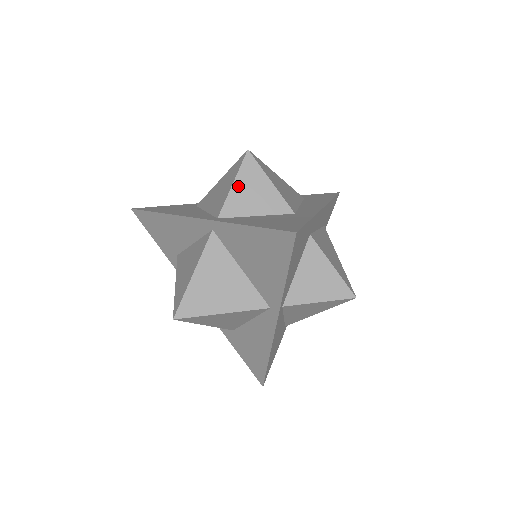
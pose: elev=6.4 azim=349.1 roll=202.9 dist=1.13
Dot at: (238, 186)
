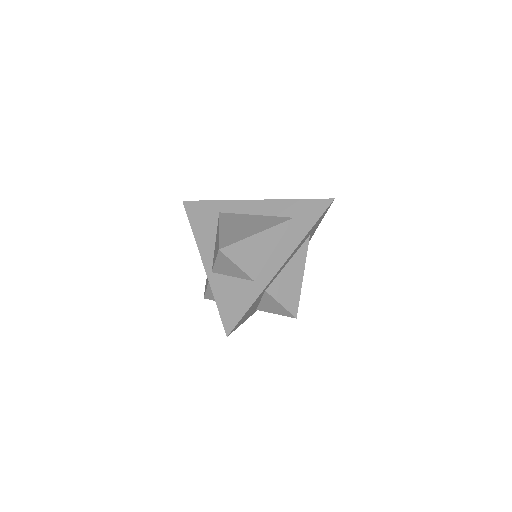
Dot at: (218, 263)
